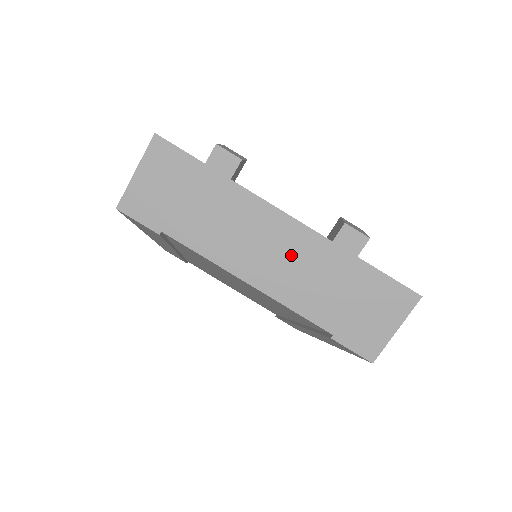
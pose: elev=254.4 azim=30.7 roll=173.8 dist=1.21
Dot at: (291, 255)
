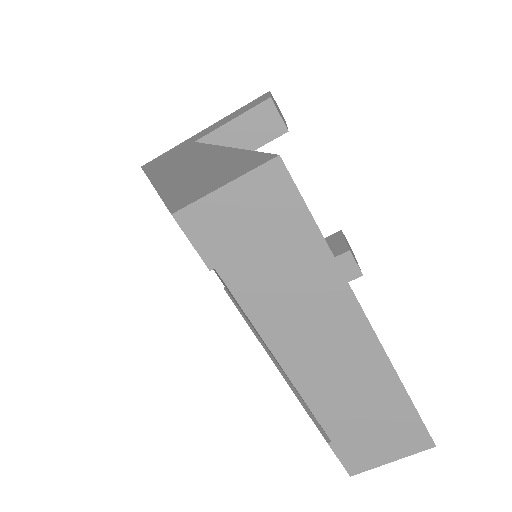
Dot at: (344, 360)
